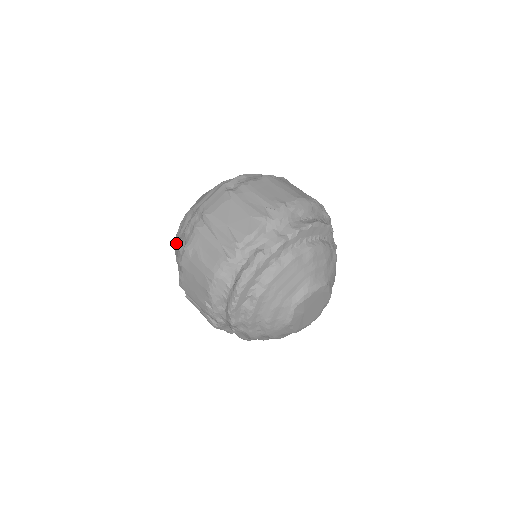
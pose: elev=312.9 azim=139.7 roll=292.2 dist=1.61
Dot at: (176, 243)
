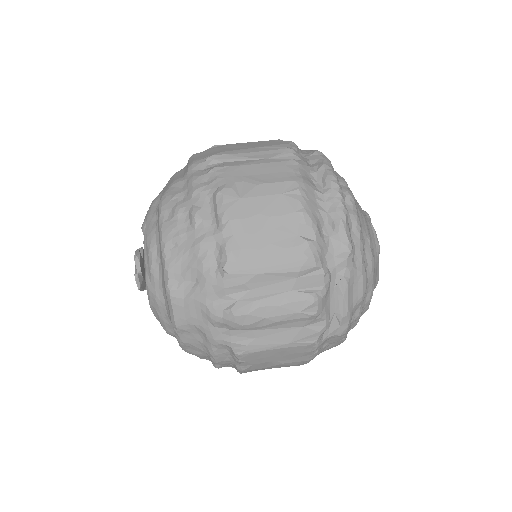
Dot at: (174, 235)
